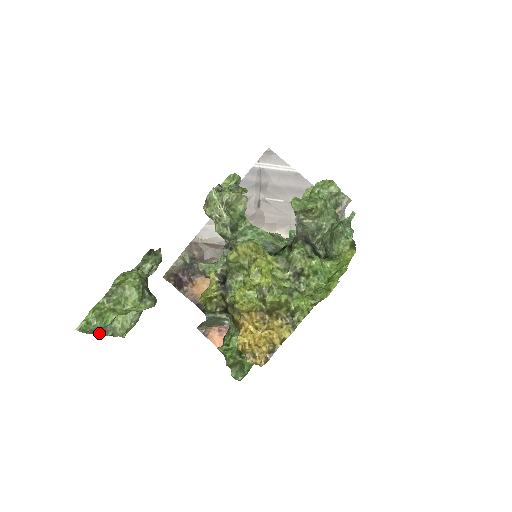
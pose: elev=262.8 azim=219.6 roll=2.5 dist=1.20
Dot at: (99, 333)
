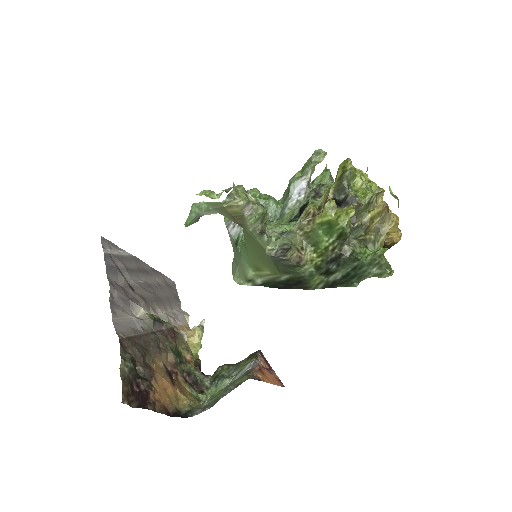
Dot at: occluded
